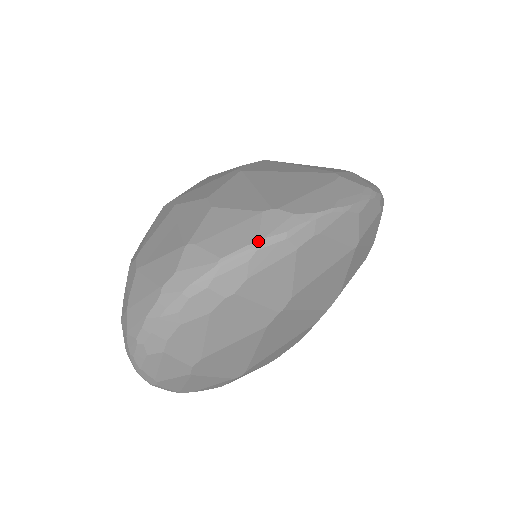
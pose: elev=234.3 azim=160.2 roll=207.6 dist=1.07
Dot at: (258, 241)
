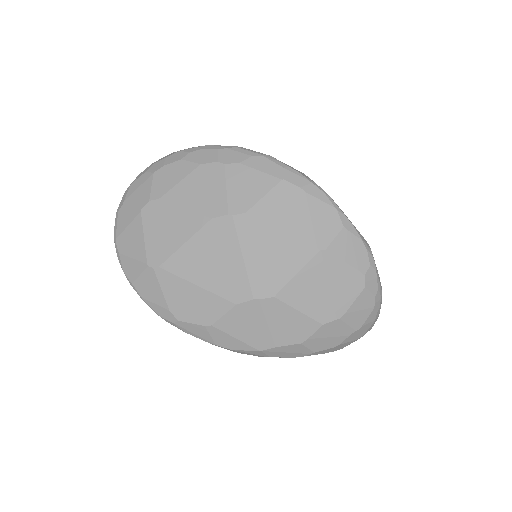
Dot at: (269, 155)
